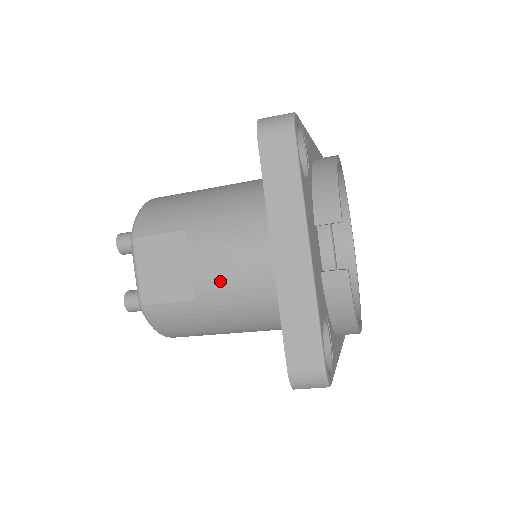
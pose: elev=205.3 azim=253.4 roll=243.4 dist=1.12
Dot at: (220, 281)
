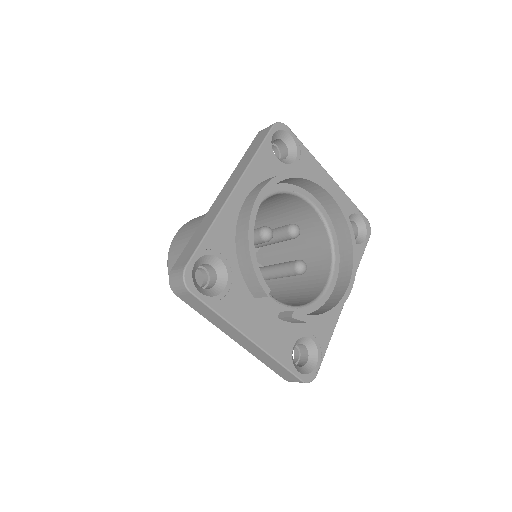
Dot at: occluded
